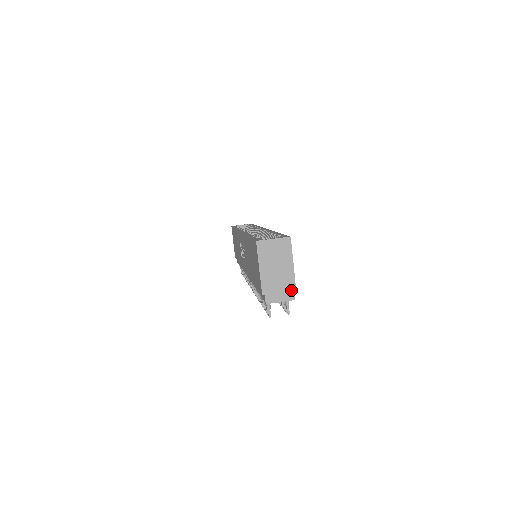
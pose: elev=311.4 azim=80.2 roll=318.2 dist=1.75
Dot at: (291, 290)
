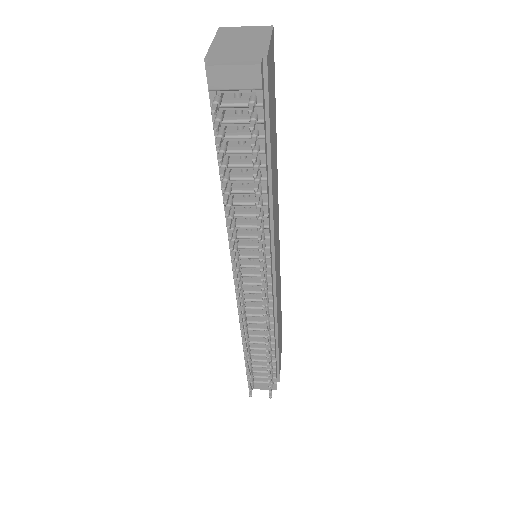
Dot at: (258, 57)
